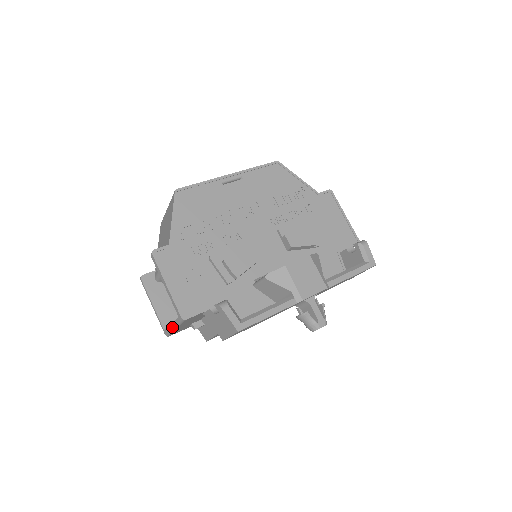
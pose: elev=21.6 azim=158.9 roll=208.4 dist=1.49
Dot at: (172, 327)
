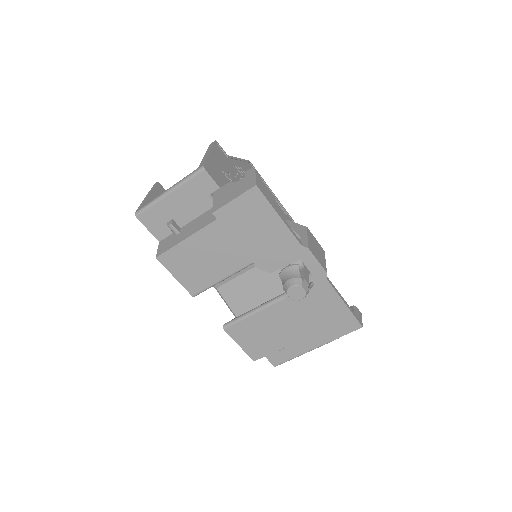
Dot at: (167, 190)
